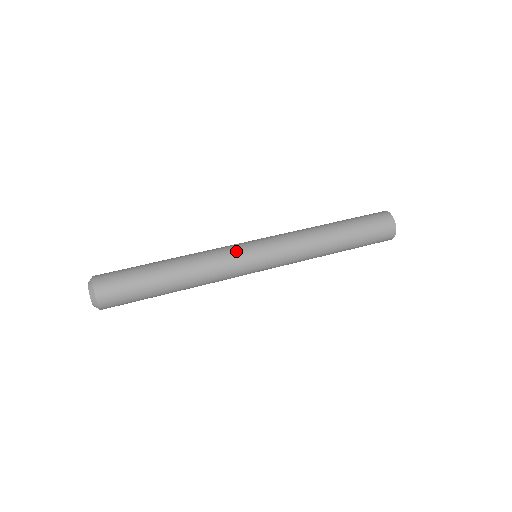
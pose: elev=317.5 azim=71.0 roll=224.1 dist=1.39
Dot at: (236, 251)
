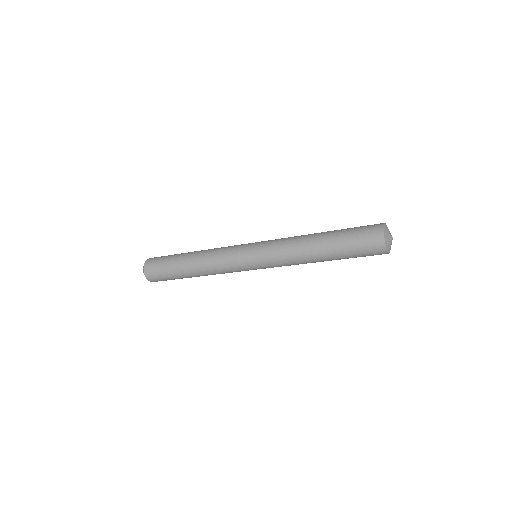
Dot at: occluded
